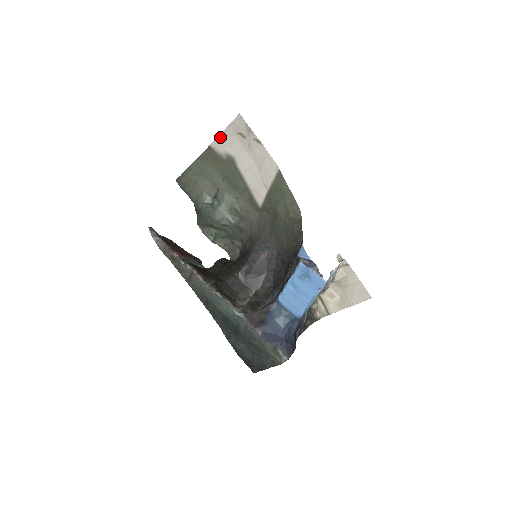
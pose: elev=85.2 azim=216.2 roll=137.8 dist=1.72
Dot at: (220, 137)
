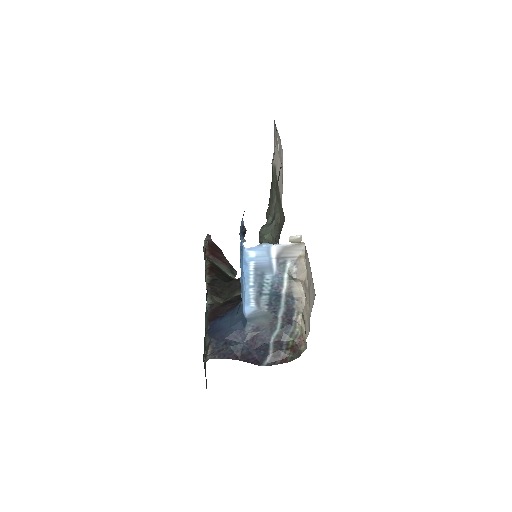
Dot at: (274, 151)
